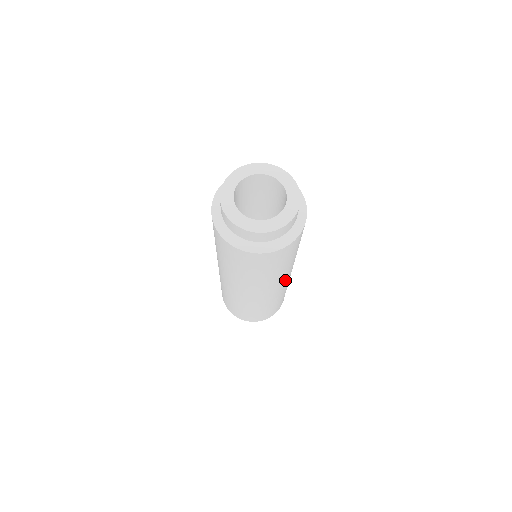
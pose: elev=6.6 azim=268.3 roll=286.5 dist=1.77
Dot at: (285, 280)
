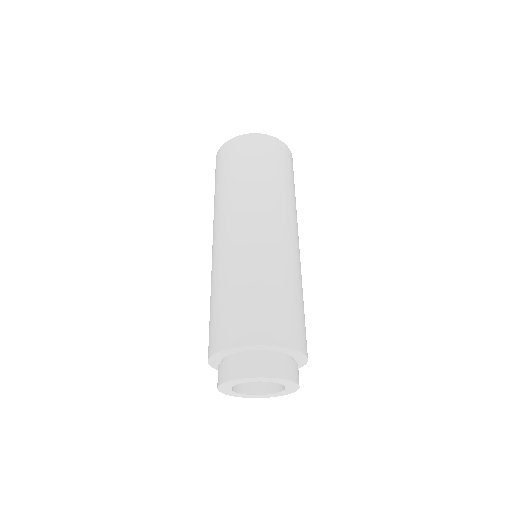
Dot at: occluded
